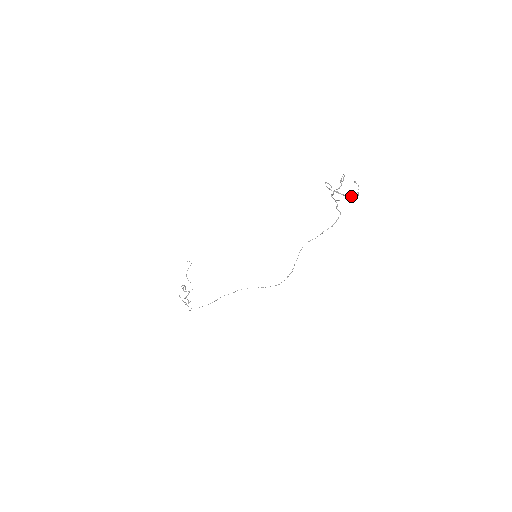
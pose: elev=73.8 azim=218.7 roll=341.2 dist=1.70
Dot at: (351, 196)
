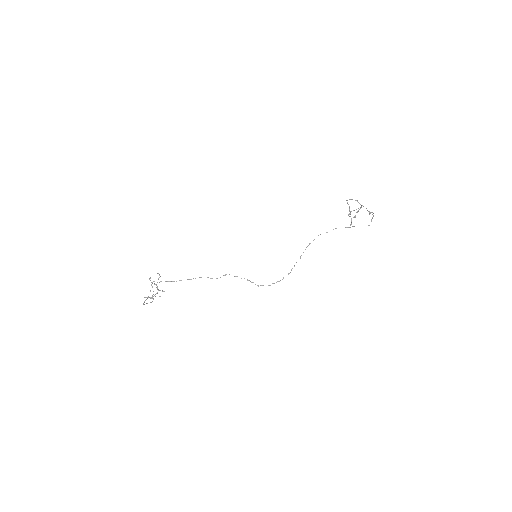
Dot at: (368, 211)
